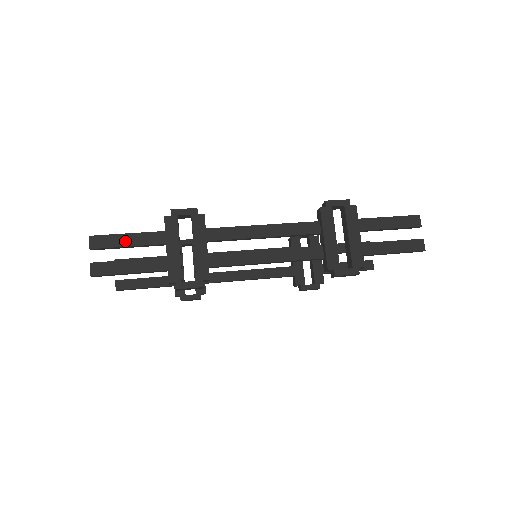
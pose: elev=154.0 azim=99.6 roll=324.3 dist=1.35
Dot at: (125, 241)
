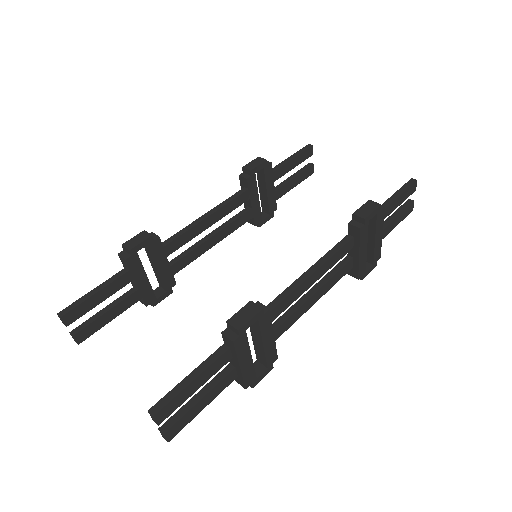
Dot at: (193, 389)
